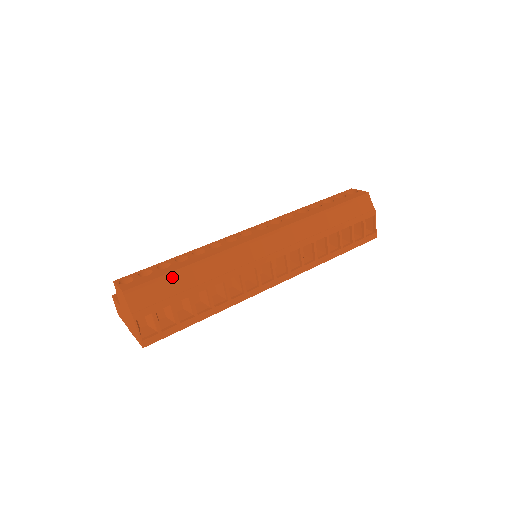
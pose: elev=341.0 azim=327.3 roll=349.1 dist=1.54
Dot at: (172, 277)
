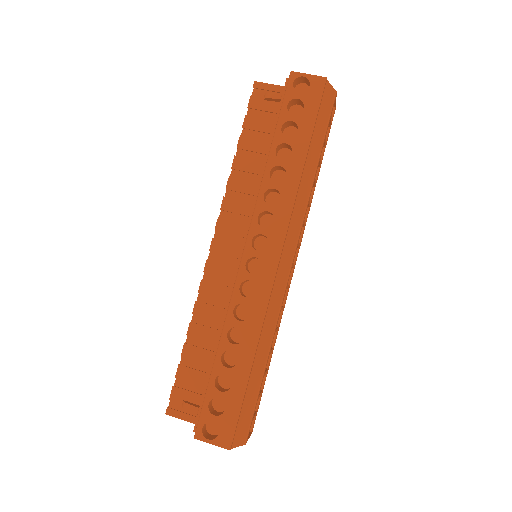
Dot at: (247, 390)
